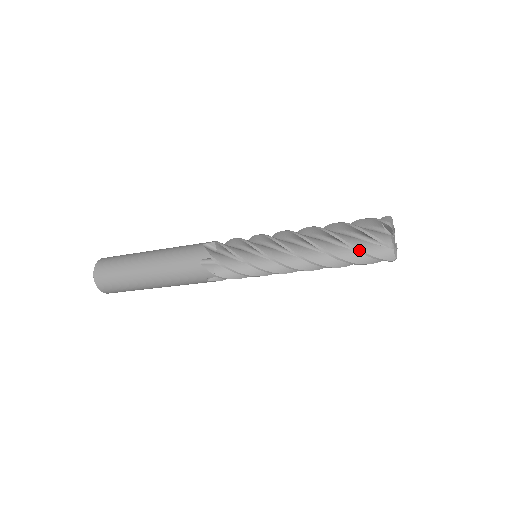
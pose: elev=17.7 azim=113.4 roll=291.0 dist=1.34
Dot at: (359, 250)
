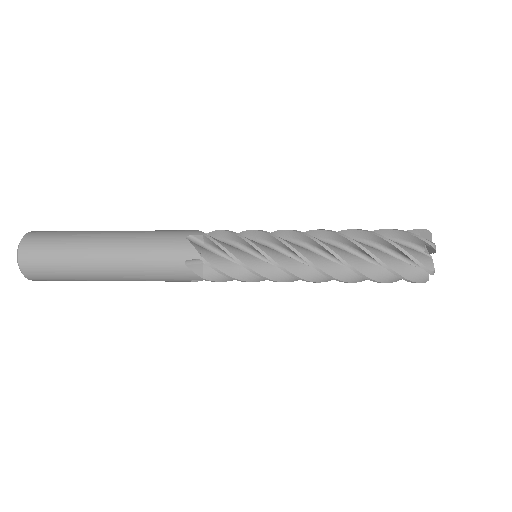
Dot at: occluded
